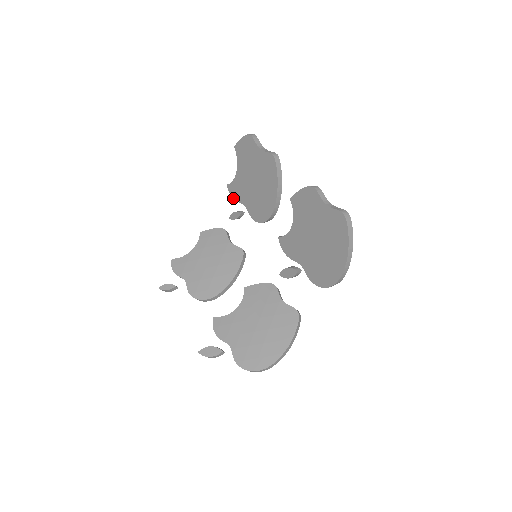
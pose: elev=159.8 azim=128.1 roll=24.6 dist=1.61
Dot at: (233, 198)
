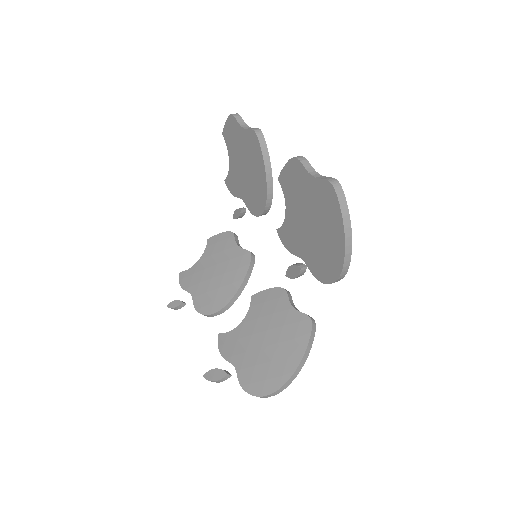
Dot at: (232, 194)
